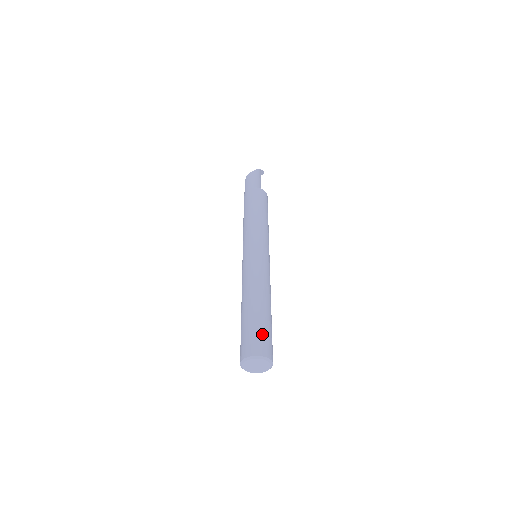
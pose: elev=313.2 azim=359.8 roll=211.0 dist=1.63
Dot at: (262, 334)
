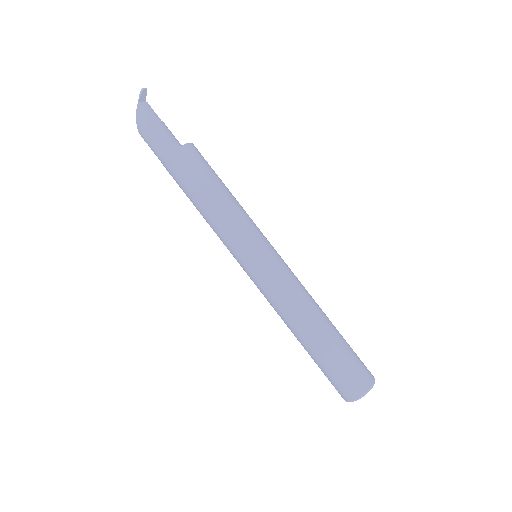
Dot at: (337, 376)
